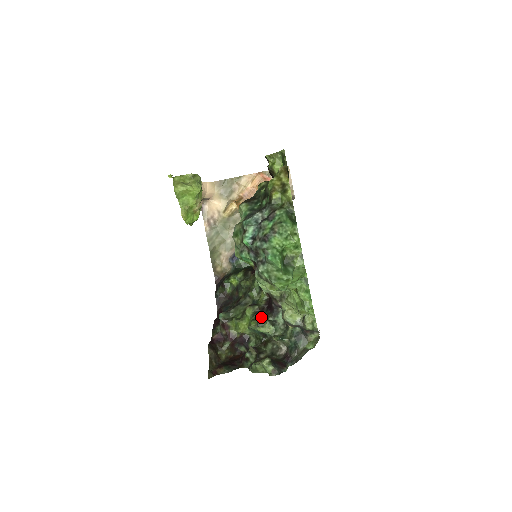
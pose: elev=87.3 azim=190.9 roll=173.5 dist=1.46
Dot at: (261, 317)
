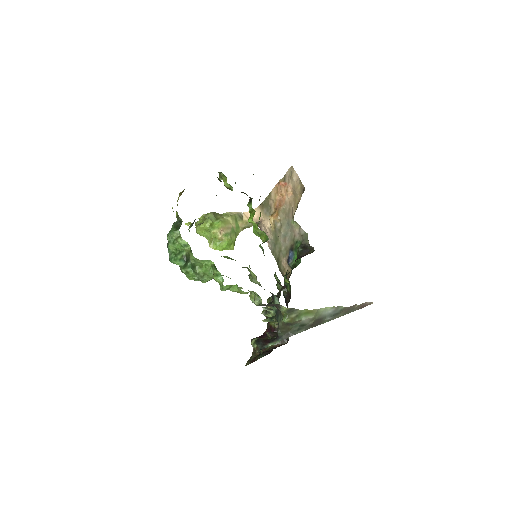
Dot at: occluded
